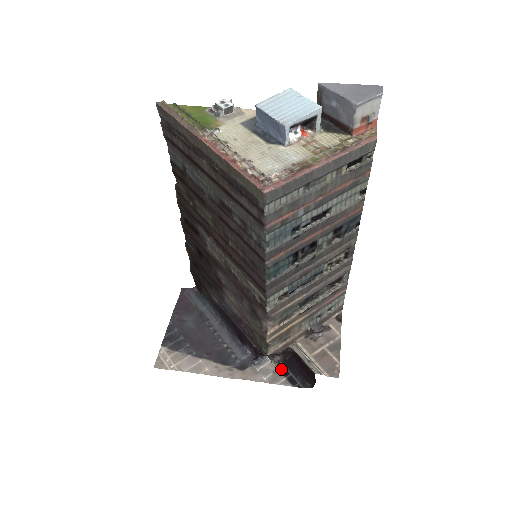
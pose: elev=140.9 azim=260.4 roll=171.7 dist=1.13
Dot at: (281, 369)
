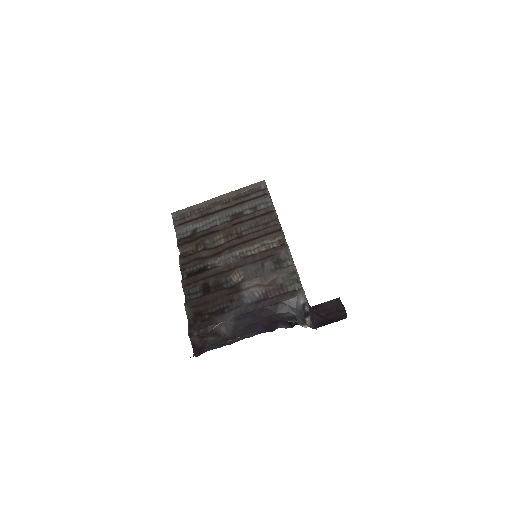
Dot at: occluded
